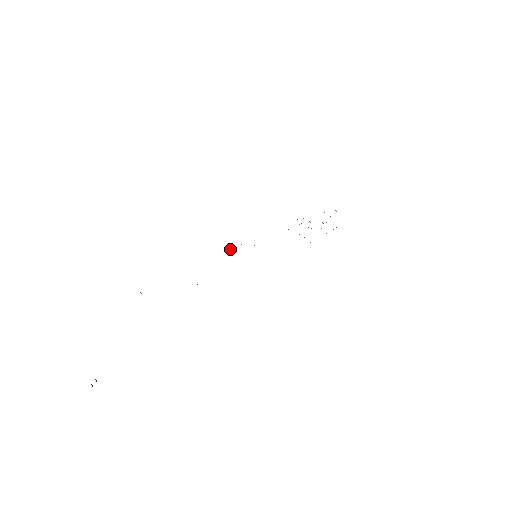
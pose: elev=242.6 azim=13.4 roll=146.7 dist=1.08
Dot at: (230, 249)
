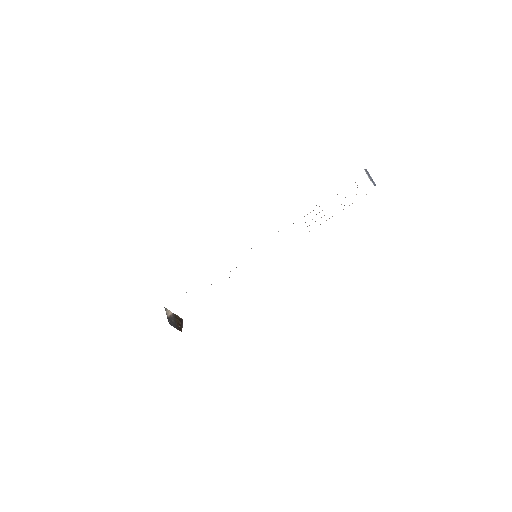
Dot at: occluded
